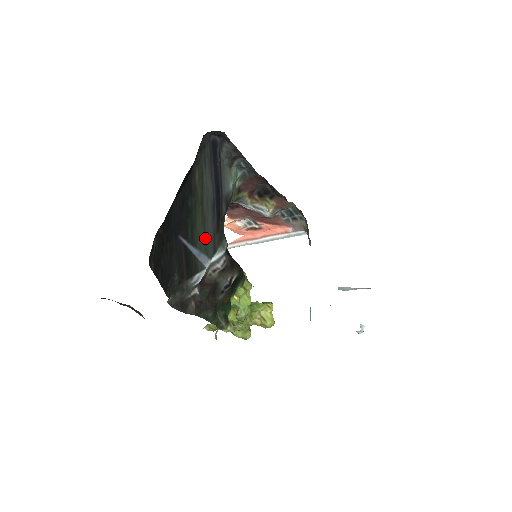
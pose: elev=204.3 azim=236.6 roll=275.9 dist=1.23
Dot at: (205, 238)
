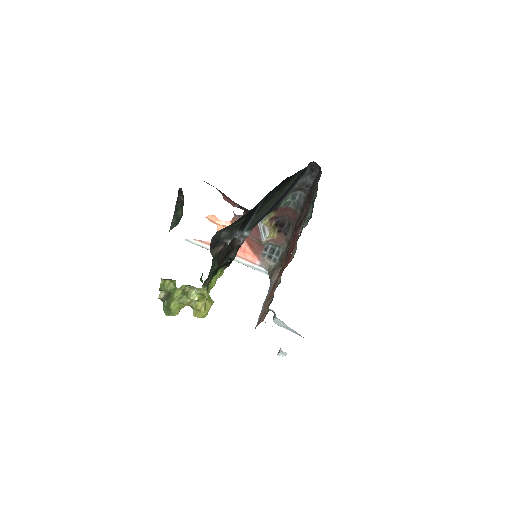
Dot at: (259, 215)
